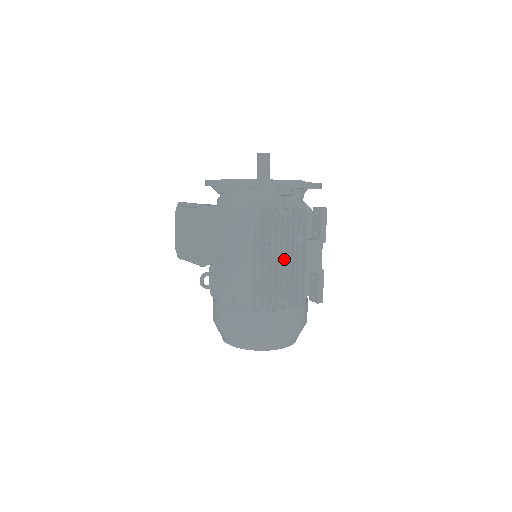
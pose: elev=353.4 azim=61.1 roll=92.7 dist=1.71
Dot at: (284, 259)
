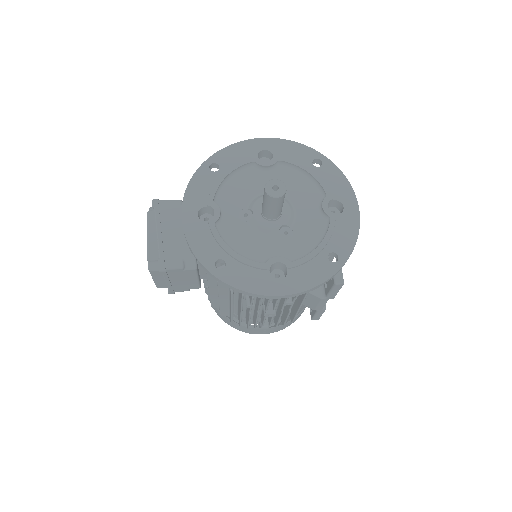
Dot at: (264, 315)
